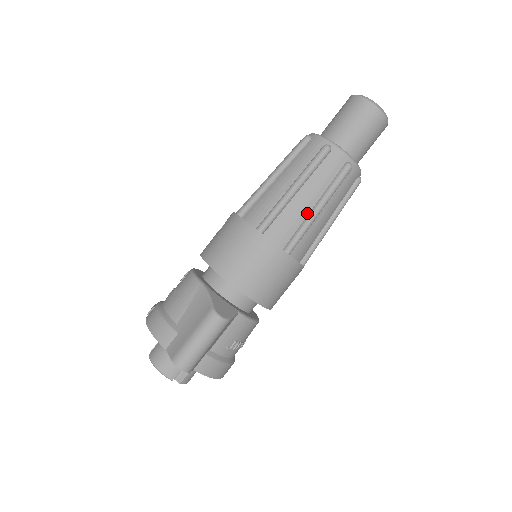
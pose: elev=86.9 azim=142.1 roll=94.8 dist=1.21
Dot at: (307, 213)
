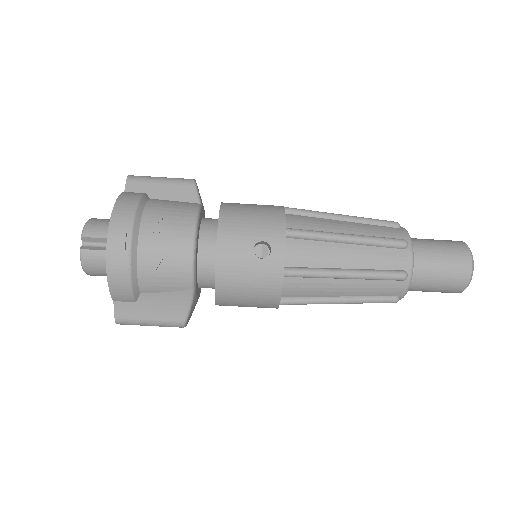
Dot at: occluded
